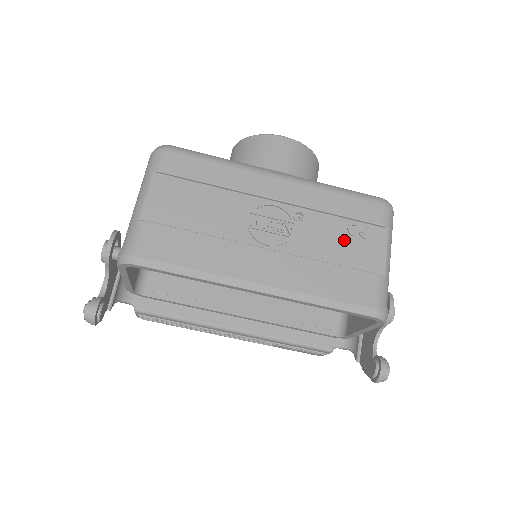
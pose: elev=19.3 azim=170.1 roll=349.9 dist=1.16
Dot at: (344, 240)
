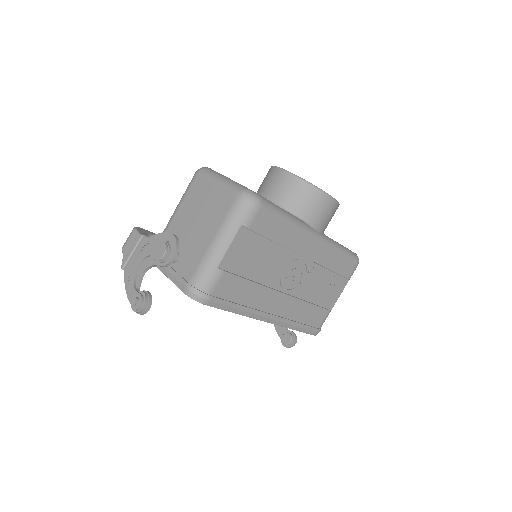
Dot at: (325, 287)
